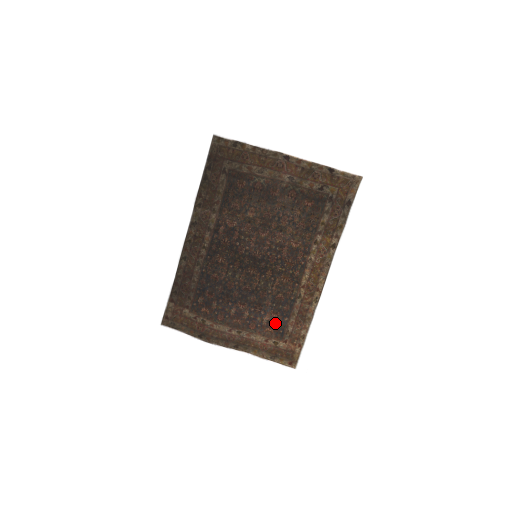
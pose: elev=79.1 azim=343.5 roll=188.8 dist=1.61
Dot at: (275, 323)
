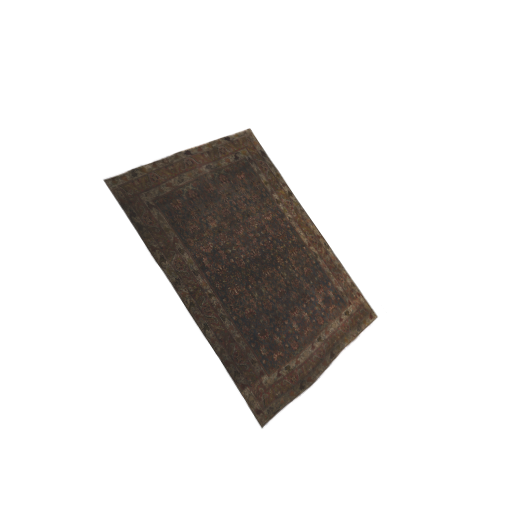
Dot at: (328, 297)
